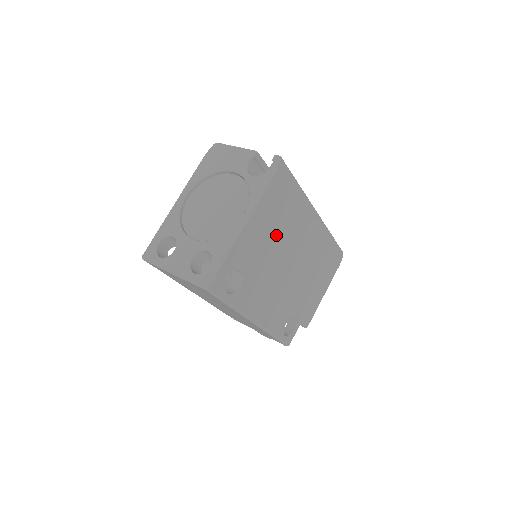
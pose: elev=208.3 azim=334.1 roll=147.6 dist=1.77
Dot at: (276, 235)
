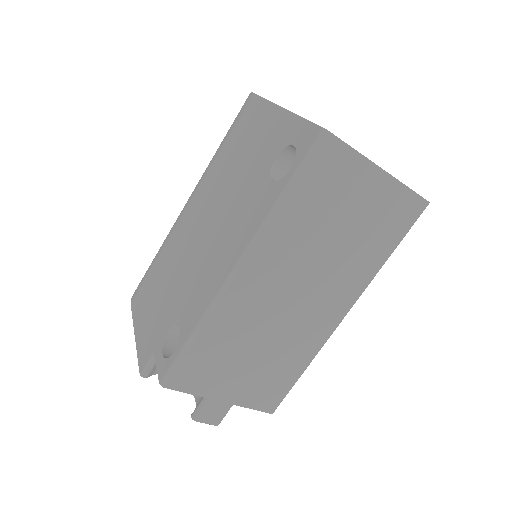
Dot at: occluded
